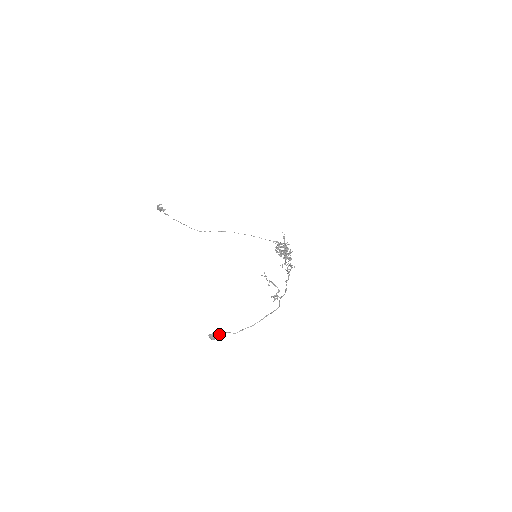
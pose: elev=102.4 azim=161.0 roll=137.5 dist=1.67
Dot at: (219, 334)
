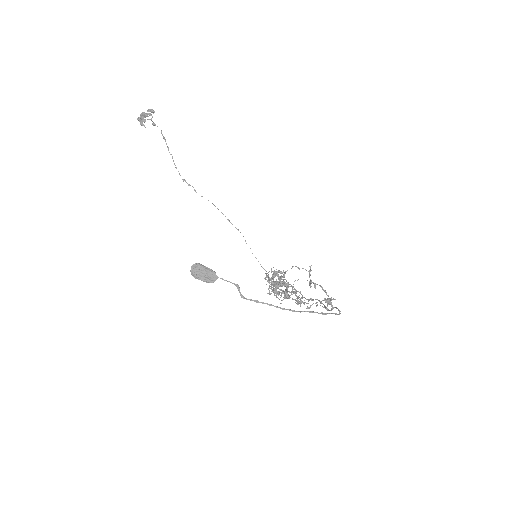
Dot at: occluded
